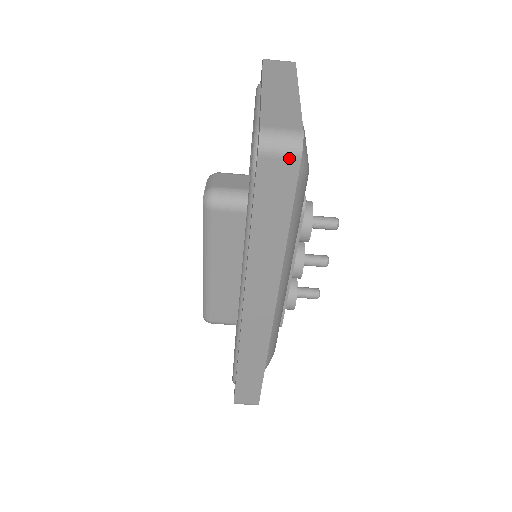
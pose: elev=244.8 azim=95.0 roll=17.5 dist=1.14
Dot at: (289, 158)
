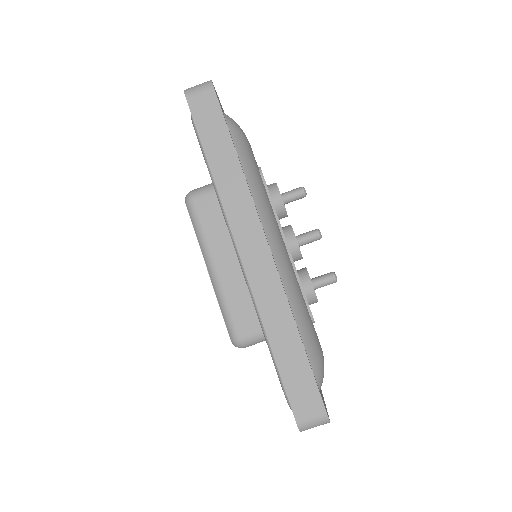
Dot at: (206, 91)
